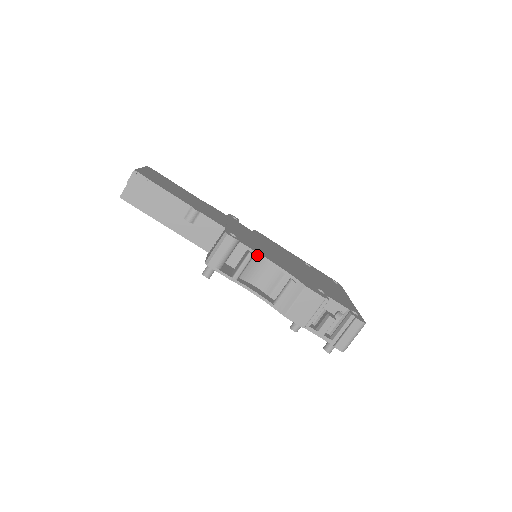
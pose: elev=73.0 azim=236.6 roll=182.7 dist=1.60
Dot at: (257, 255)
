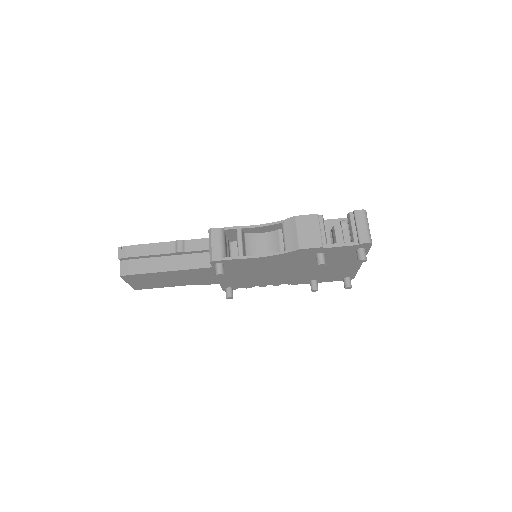
Dot at: (244, 228)
